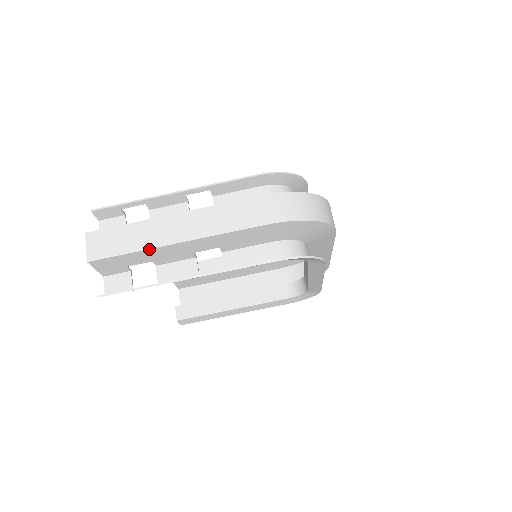
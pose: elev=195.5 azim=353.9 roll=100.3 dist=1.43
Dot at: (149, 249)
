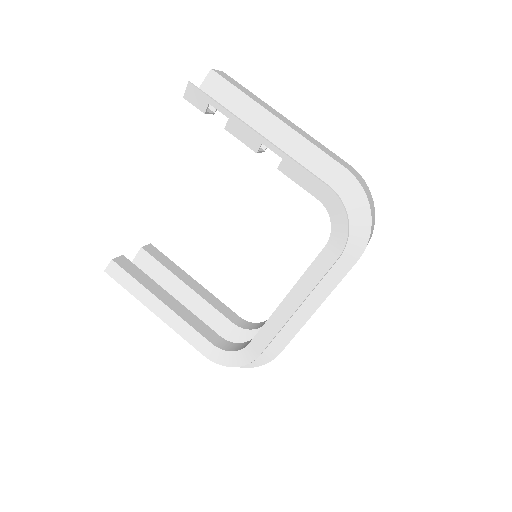
Dot at: (256, 102)
